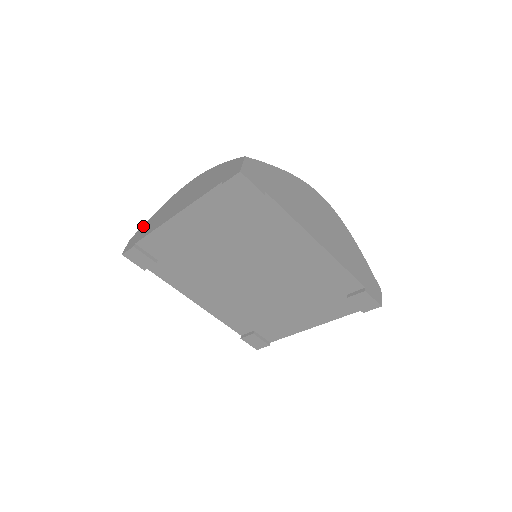
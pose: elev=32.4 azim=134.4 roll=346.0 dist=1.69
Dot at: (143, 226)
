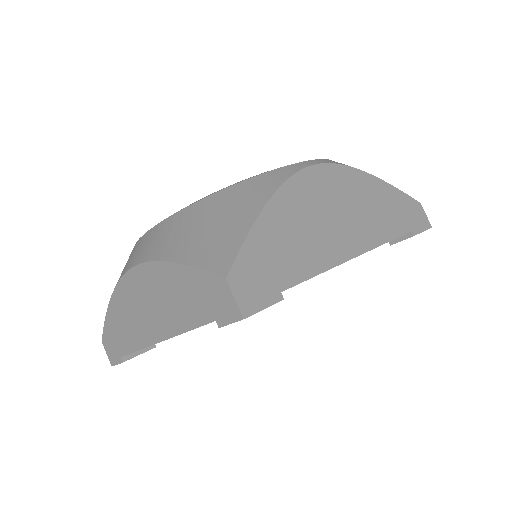
Dot at: (106, 326)
